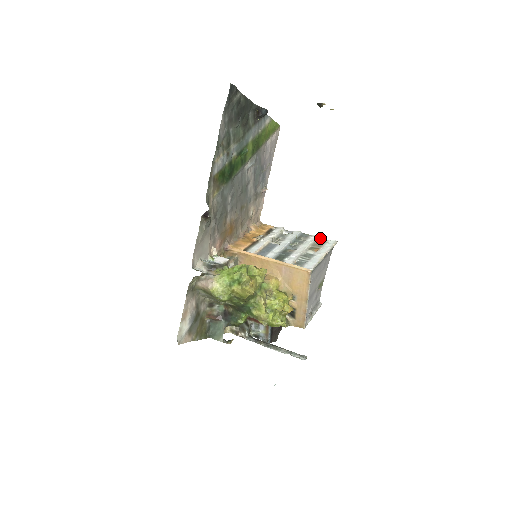
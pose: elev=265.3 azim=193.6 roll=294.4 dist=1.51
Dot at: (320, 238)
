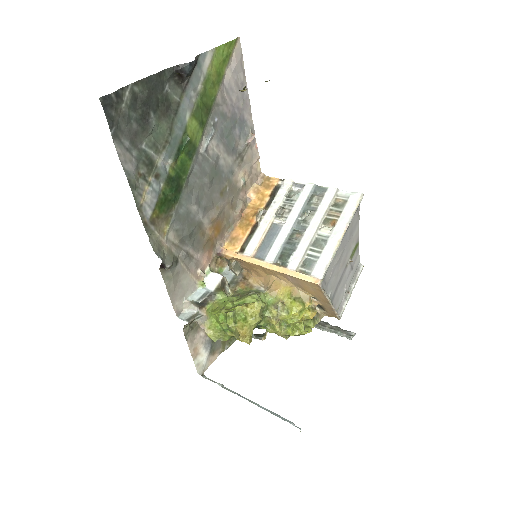
Dot at: (339, 193)
